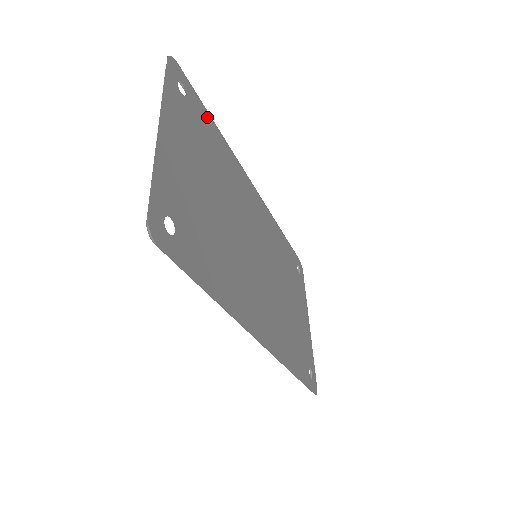
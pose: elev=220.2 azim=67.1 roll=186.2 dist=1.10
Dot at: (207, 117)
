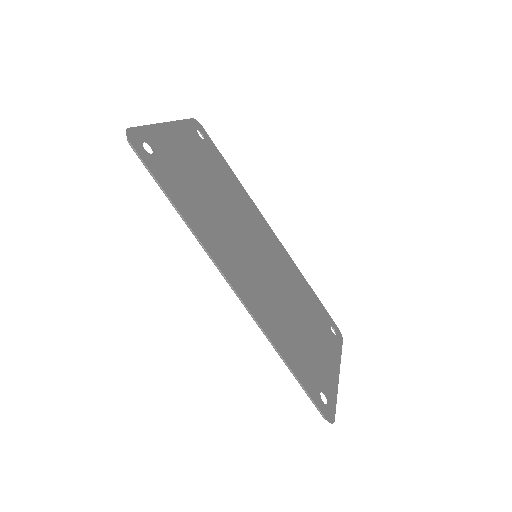
Dot at: (225, 163)
